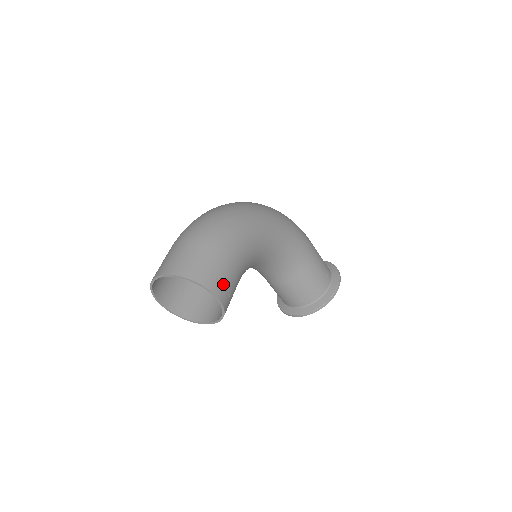
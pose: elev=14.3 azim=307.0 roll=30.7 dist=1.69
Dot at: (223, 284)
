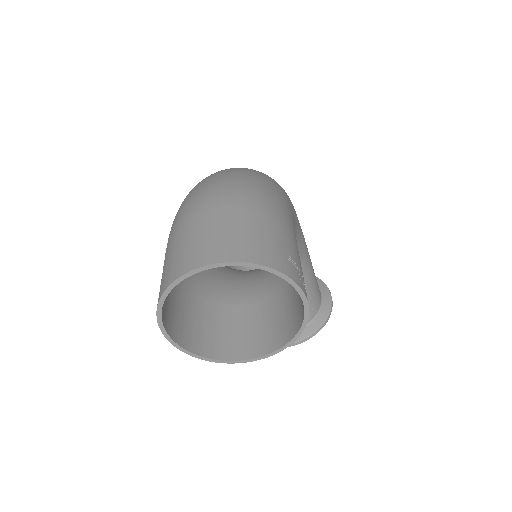
Dot at: (303, 279)
